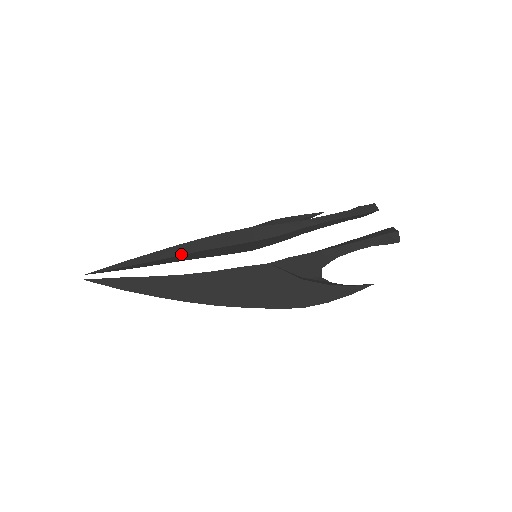
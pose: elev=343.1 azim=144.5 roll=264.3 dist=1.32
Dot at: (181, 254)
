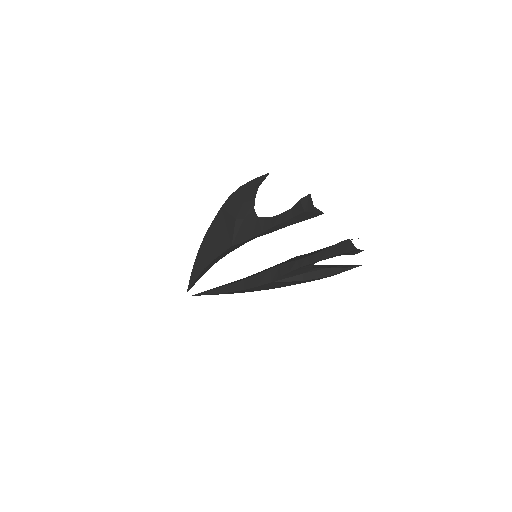
Dot at: occluded
